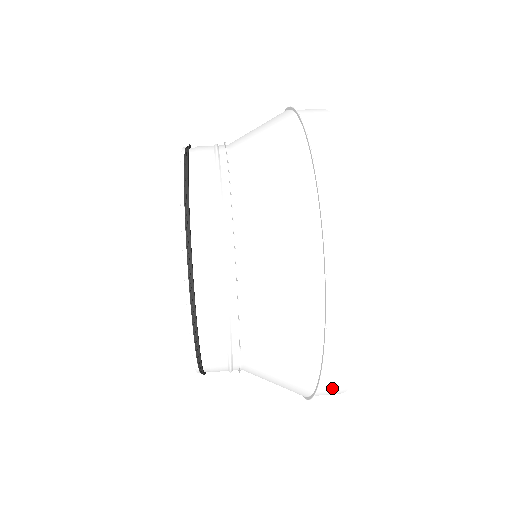
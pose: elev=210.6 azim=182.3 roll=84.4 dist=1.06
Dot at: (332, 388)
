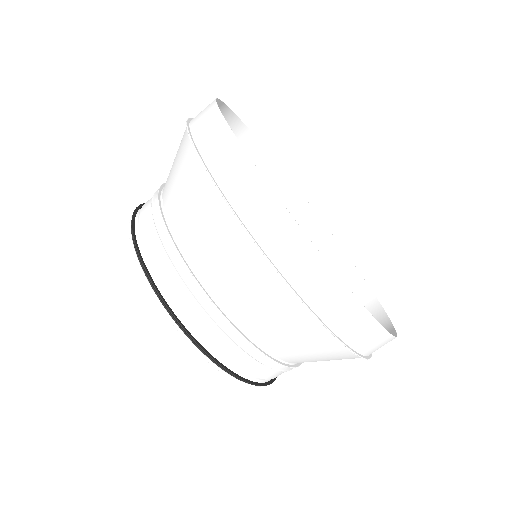
Dot at: occluded
